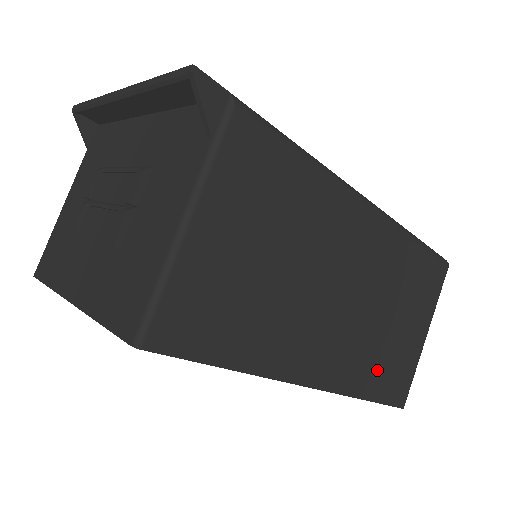
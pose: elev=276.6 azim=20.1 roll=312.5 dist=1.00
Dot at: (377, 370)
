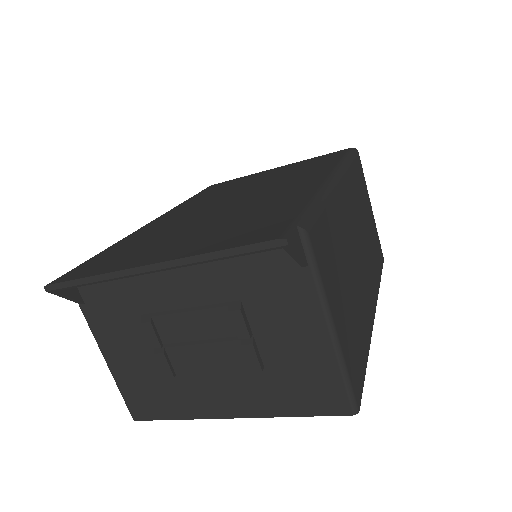
Dot at: (375, 260)
